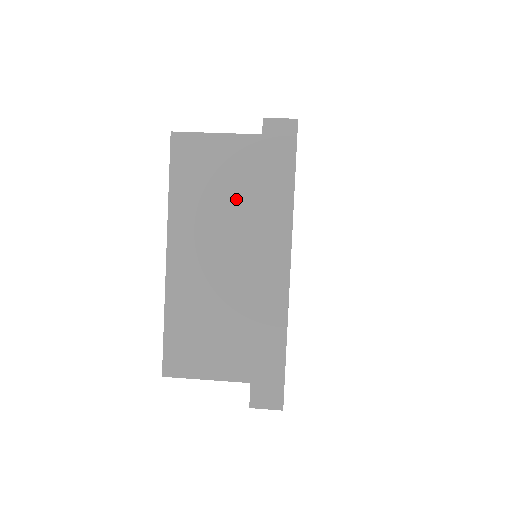
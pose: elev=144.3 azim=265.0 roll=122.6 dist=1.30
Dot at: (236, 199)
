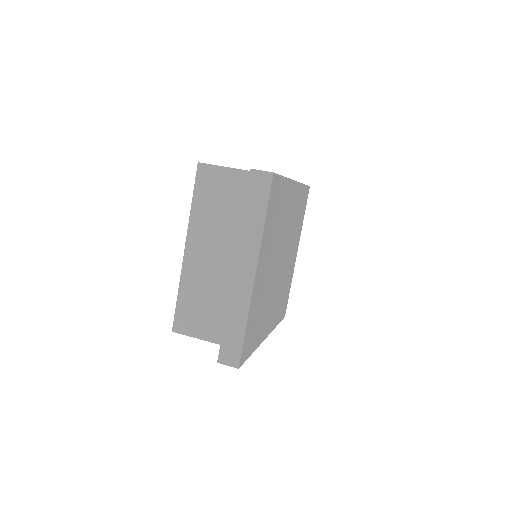
Dot at: (236, 217)
